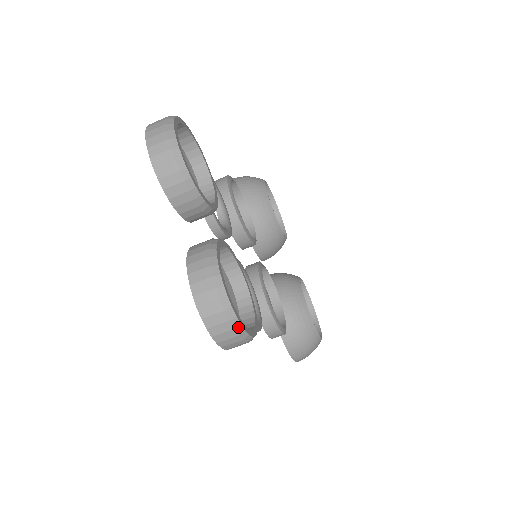
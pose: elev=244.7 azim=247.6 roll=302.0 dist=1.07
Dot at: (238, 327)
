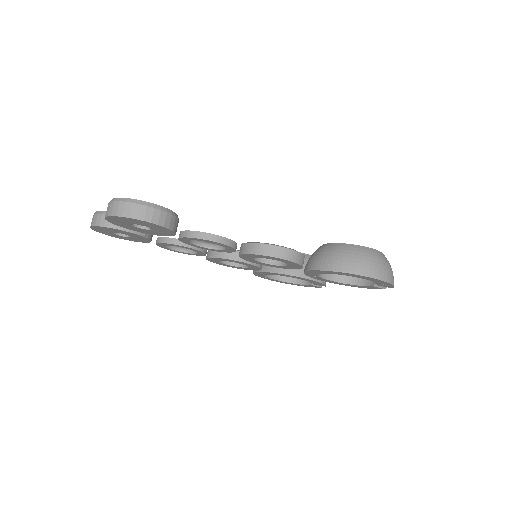
Dot at: (127, 200)
